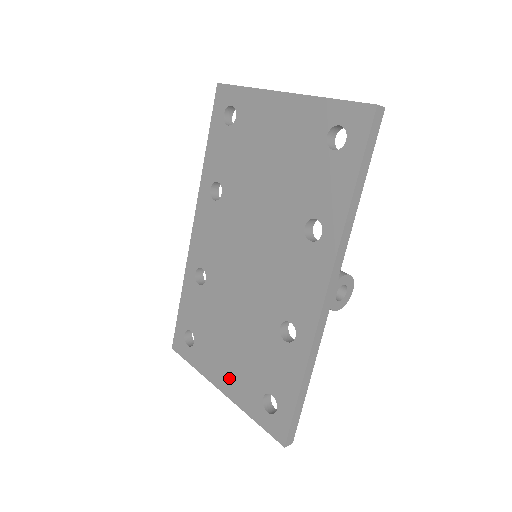
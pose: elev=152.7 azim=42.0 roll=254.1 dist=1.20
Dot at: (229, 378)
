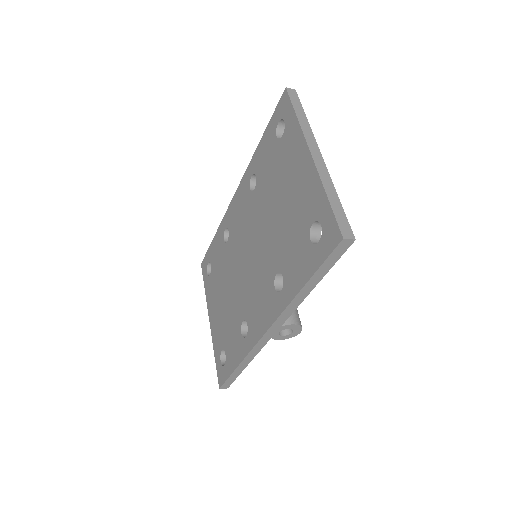
Dot at: (215, 319)
